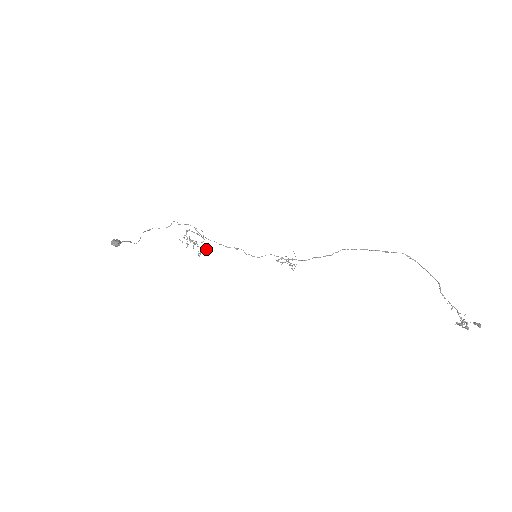
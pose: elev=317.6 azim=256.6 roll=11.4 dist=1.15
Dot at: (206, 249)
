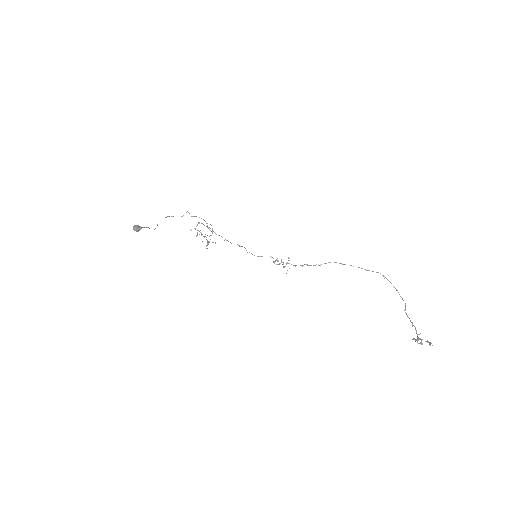
Dot at: (213, 242)
